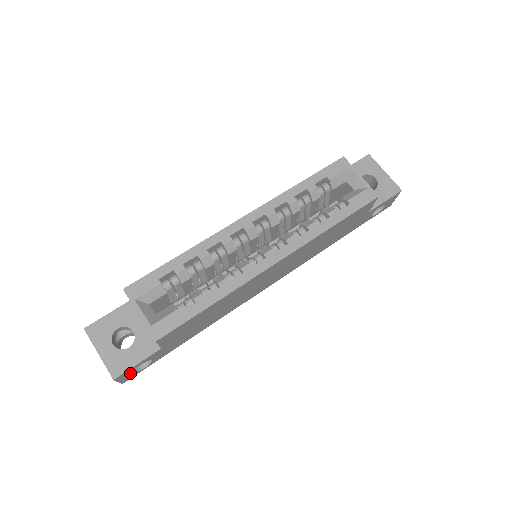
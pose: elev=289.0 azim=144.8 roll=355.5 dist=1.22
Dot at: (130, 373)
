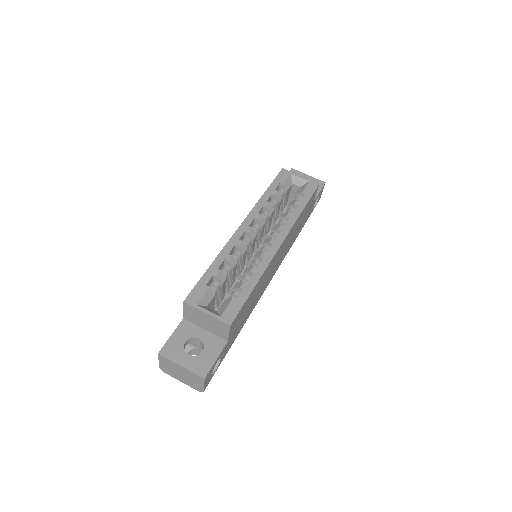
Dot at: (210, 374)
